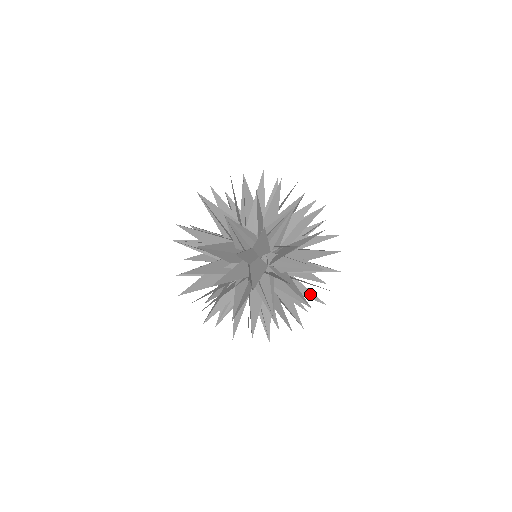
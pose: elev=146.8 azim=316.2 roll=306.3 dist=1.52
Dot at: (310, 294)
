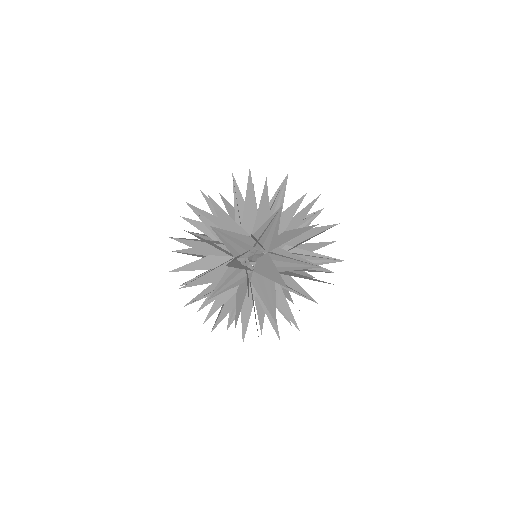
Dot at: occluded
